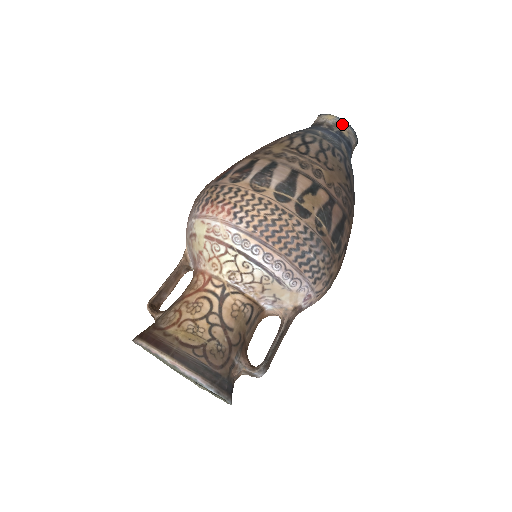
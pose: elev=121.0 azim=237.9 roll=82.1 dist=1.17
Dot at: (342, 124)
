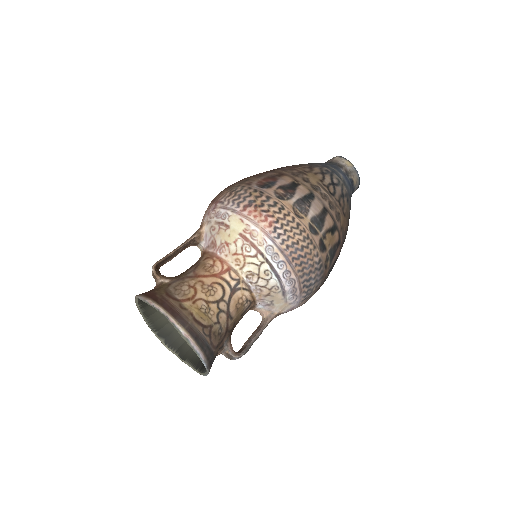
Dot at: (355, 174)
